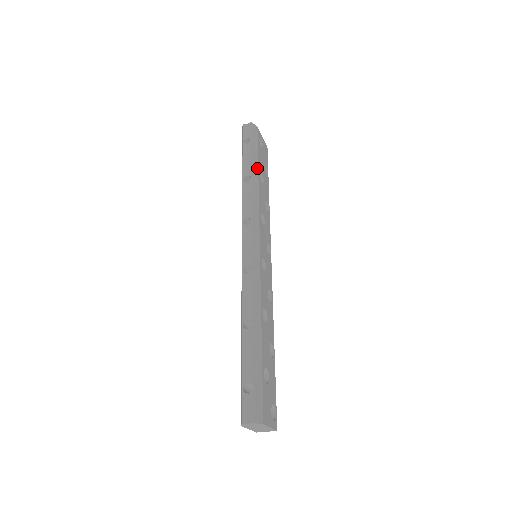
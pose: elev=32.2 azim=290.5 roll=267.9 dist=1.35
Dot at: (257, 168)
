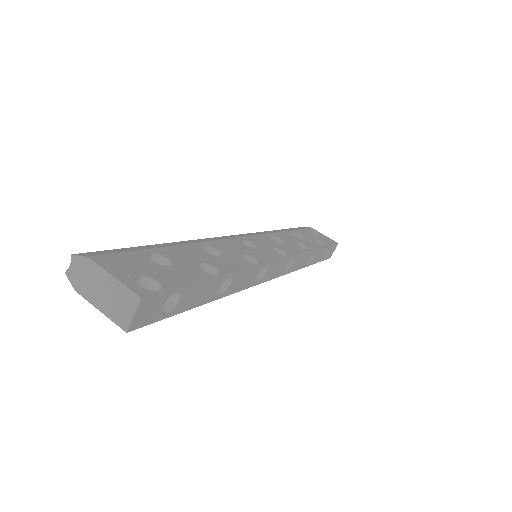
Dot at: (290, 230)
